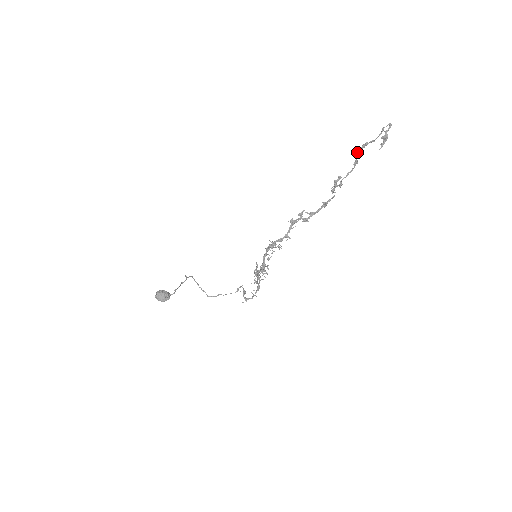
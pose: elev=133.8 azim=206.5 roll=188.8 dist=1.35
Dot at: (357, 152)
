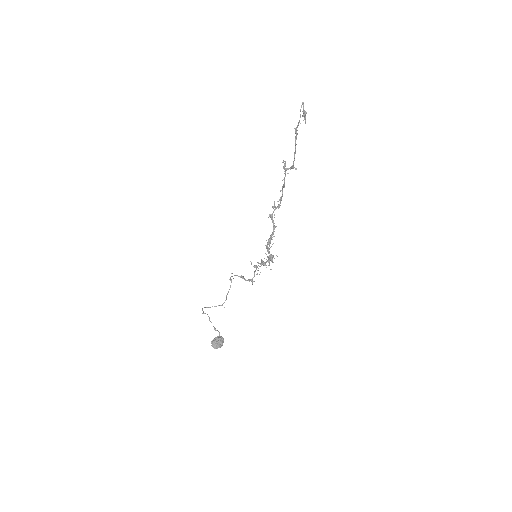
Dot at: (295, 140)
